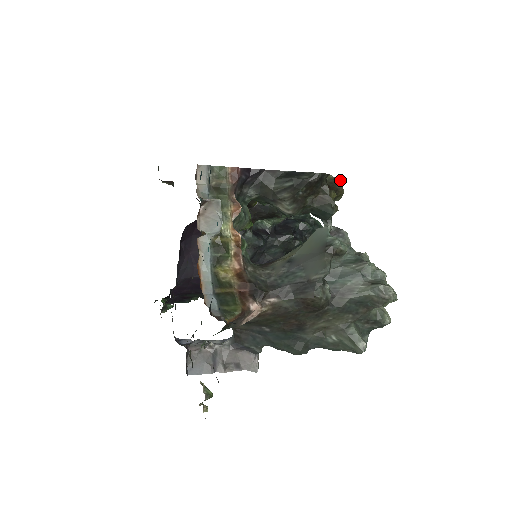
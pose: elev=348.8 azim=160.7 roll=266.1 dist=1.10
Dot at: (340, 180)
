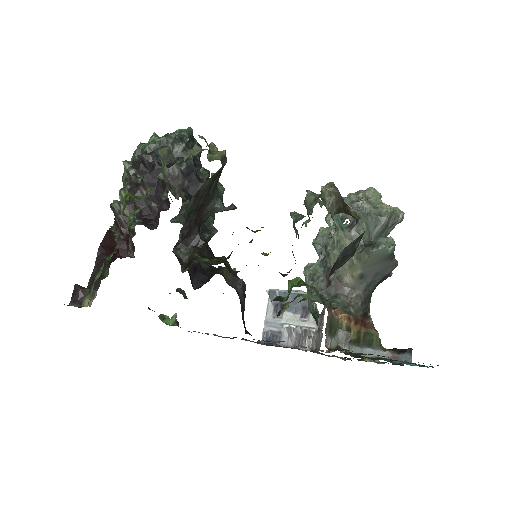
Dot at: (335, 188)
